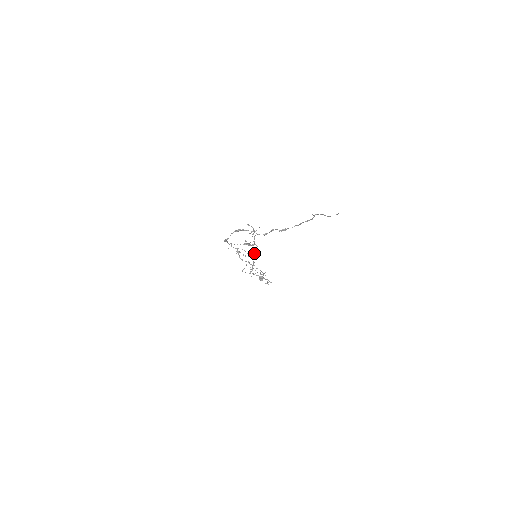
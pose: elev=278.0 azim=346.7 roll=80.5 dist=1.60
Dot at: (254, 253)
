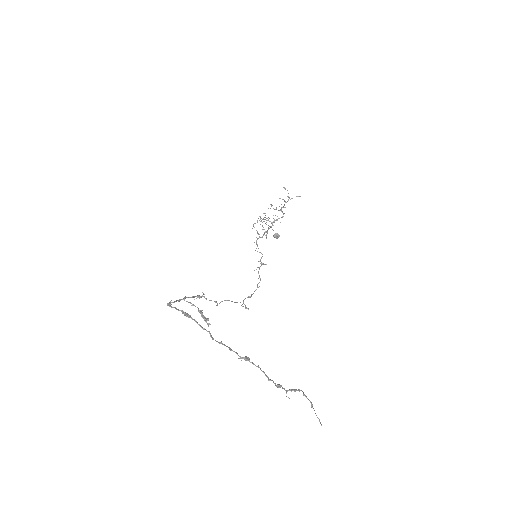
Dot at: (275, 220)
